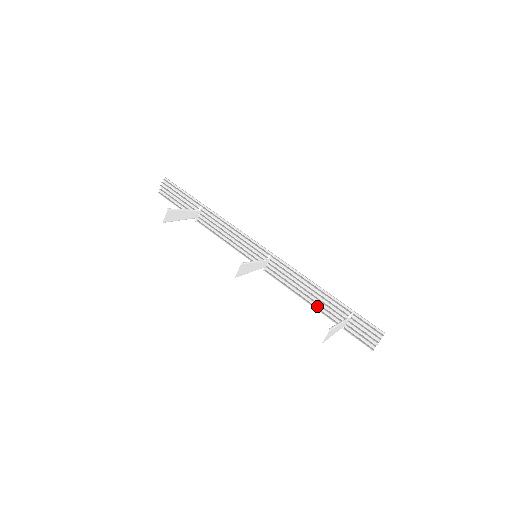
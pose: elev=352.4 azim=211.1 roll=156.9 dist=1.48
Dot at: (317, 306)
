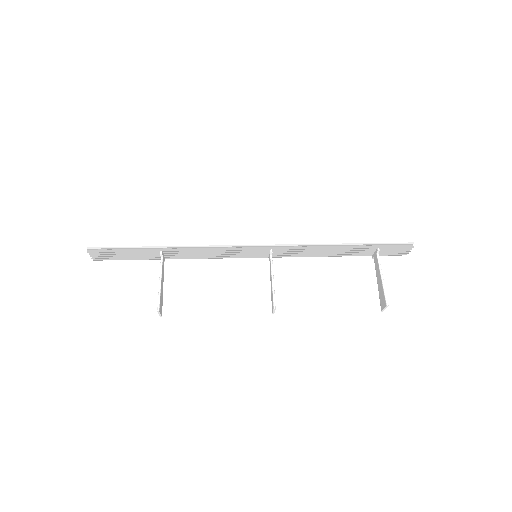
Dot at: (339, 253)
